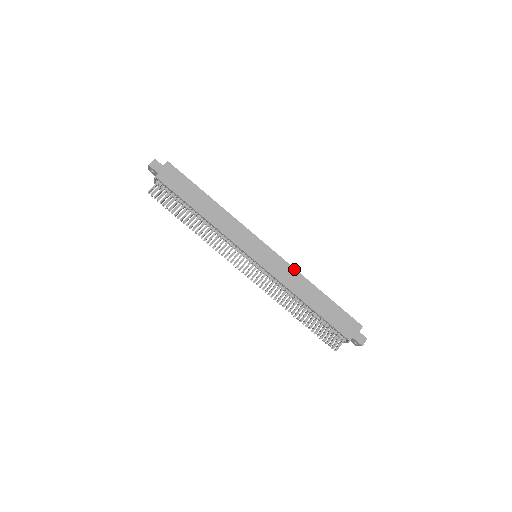
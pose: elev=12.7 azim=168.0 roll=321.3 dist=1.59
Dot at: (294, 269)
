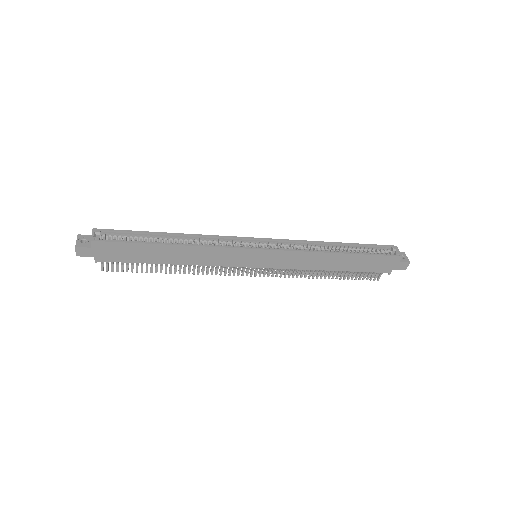
Dot at: (305, 252)
